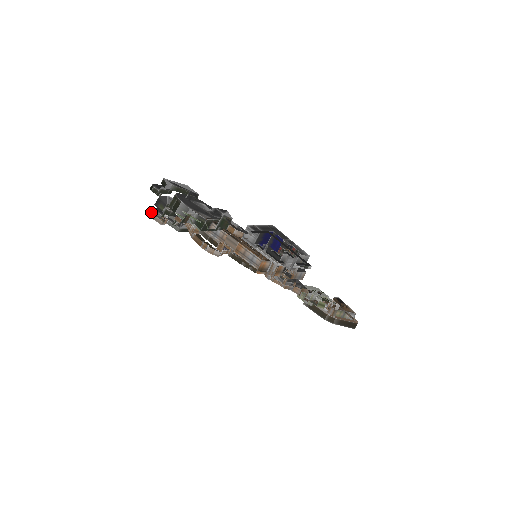
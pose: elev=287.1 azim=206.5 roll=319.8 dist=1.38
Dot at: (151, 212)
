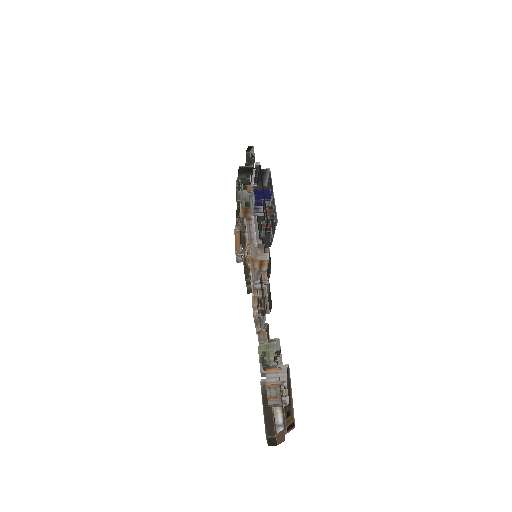
Dot at: (236, 219)
